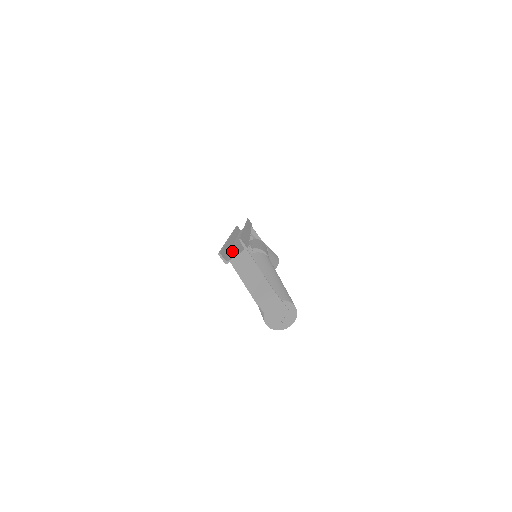
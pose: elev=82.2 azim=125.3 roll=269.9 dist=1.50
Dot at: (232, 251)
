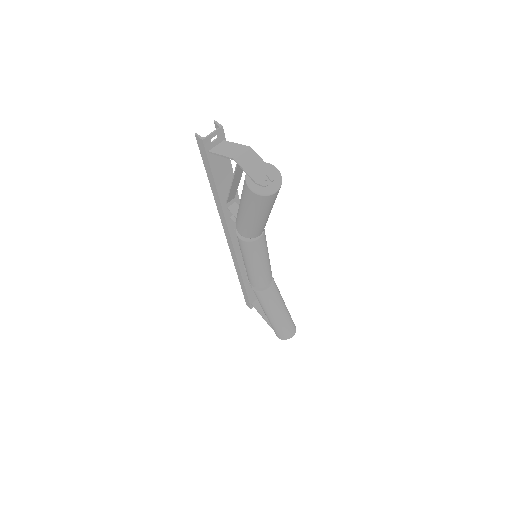
Dot at: (218, 186)
